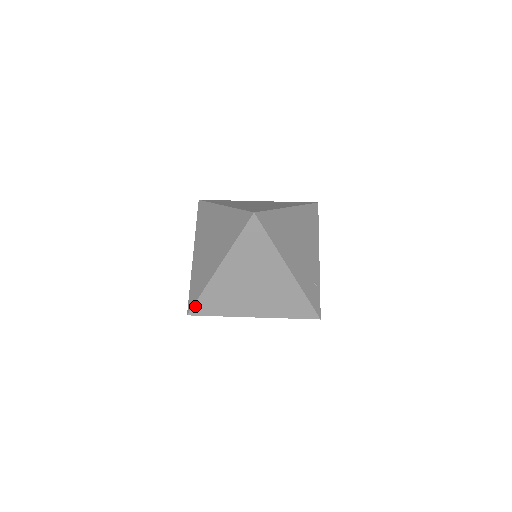
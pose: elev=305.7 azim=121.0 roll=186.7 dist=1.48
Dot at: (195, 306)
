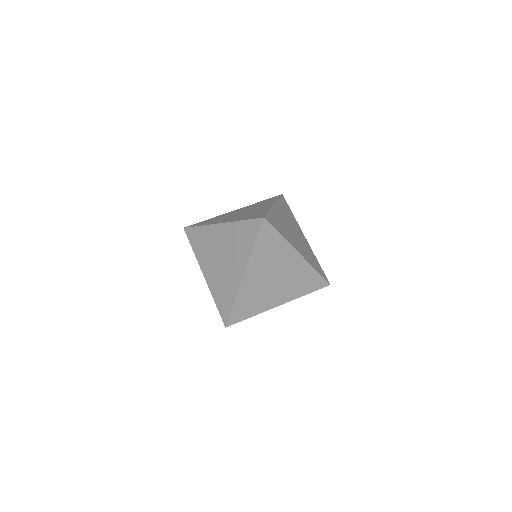
Dot at: (231, 317)
